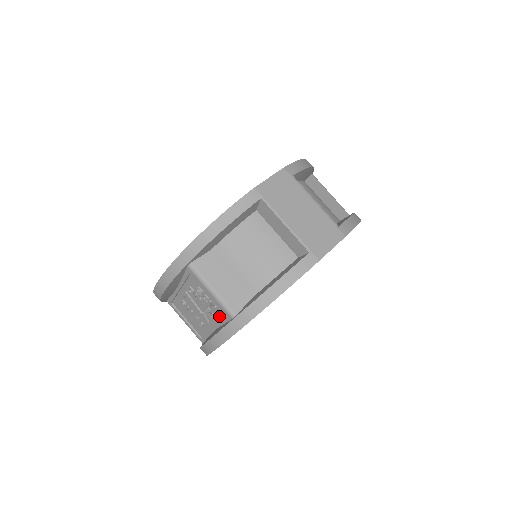
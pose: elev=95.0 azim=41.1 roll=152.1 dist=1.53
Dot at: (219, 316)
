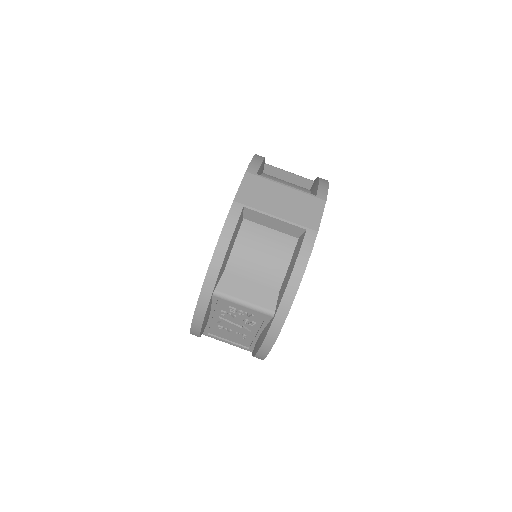
Dot at: (259, 321)
